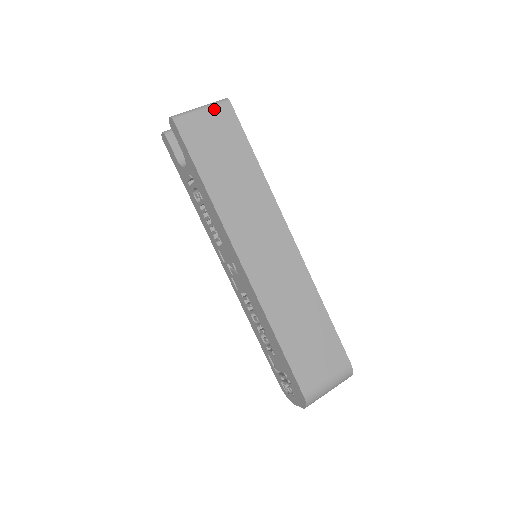
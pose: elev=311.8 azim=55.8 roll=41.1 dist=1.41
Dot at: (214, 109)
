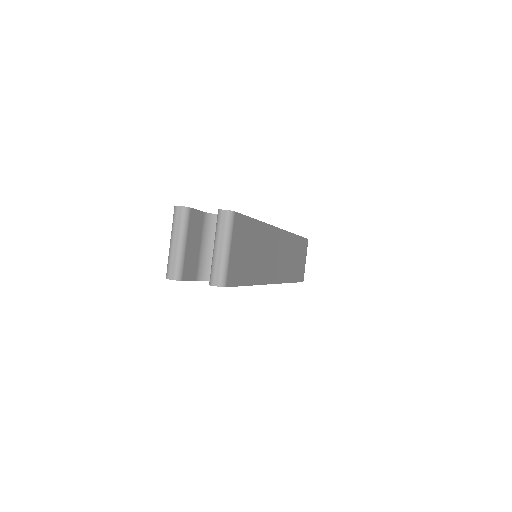
Dot at: (233, 235)
